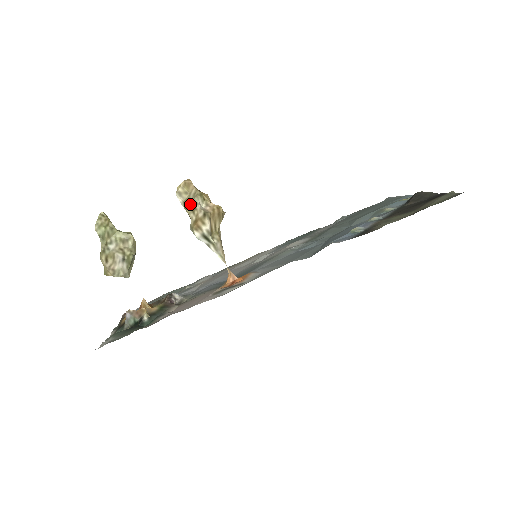
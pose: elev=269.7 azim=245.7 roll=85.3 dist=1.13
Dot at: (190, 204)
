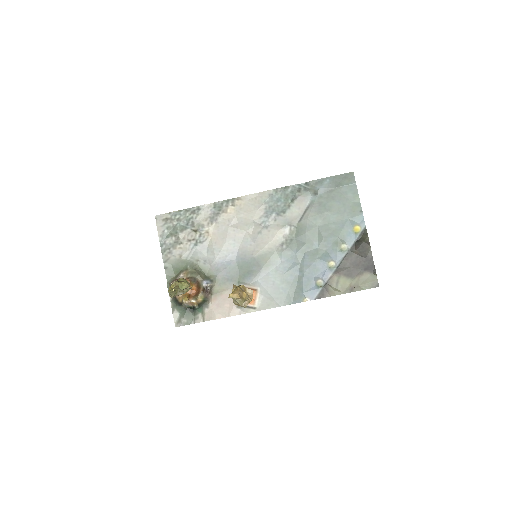
Dot at: occluded
